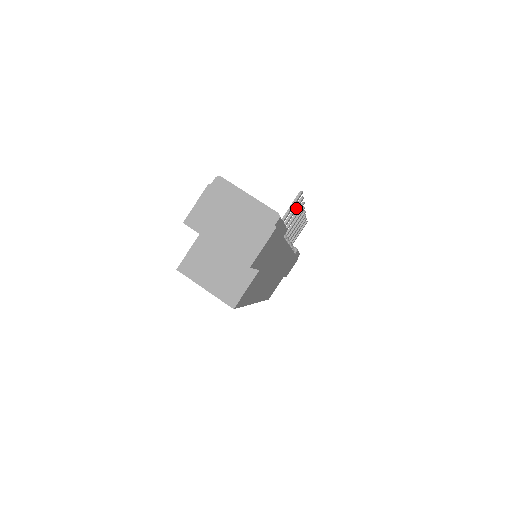
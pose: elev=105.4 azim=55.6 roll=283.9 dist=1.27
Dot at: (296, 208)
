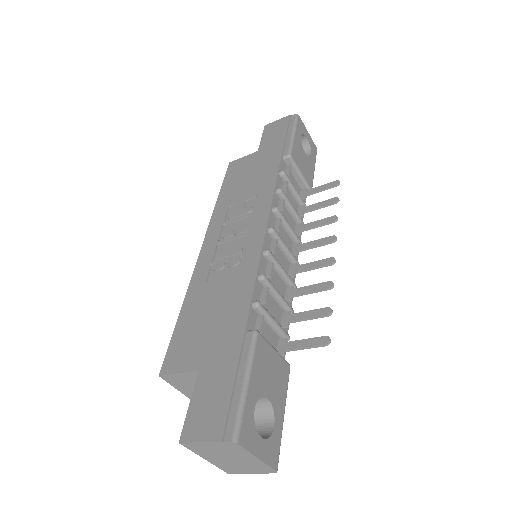
Dot at: (317, 316)
